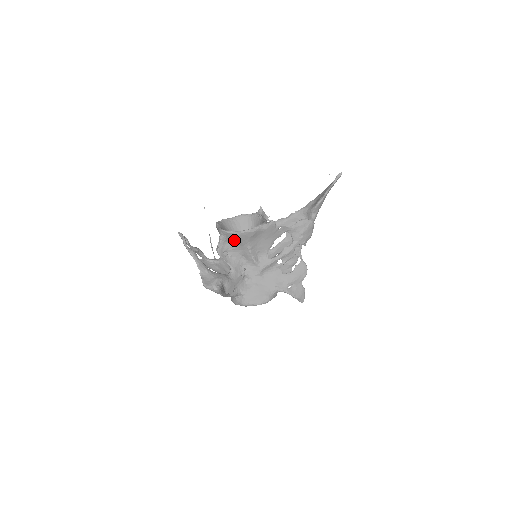
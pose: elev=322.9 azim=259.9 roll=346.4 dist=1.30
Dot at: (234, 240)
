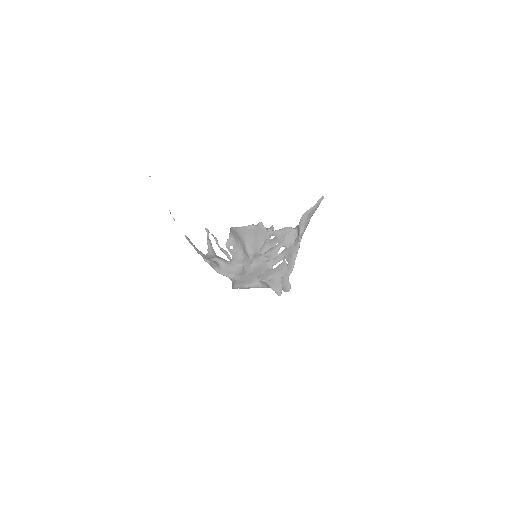
Dot at: (236, 236)
